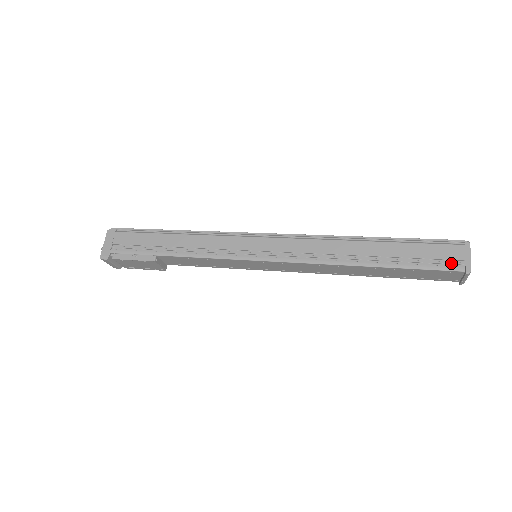
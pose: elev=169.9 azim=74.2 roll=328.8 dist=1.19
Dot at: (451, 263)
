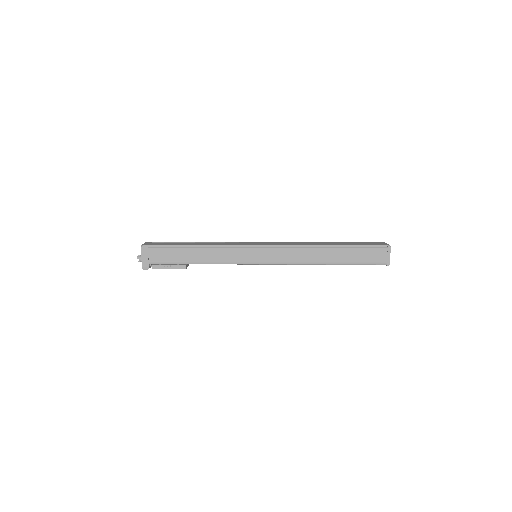
Dot at: (379, 260)
